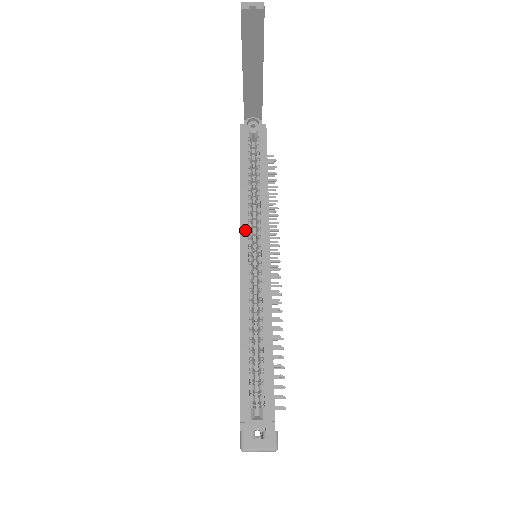
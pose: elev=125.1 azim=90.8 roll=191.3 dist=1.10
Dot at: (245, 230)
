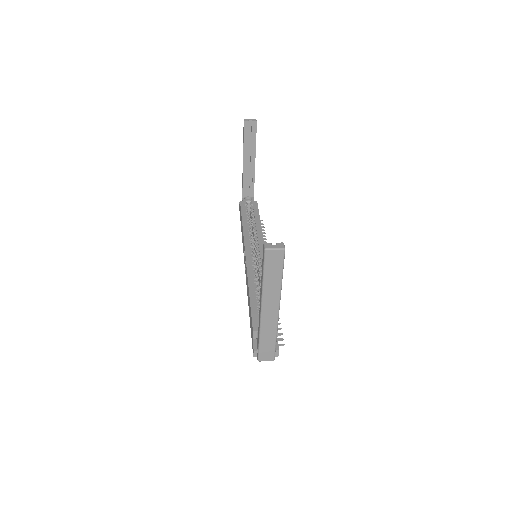
Dot at: (248, 243)
